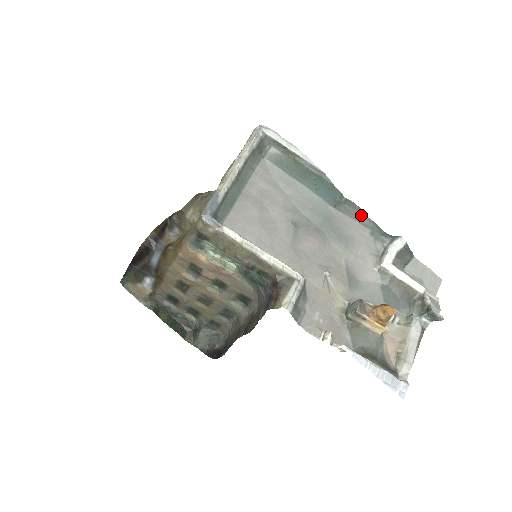
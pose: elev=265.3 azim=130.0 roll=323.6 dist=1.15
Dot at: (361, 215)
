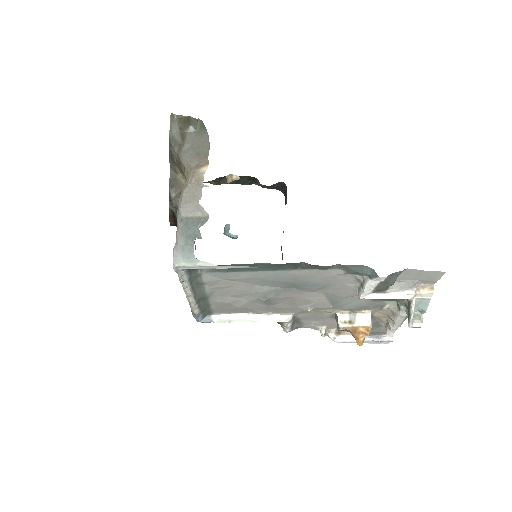
Dot at: (328, 267)
